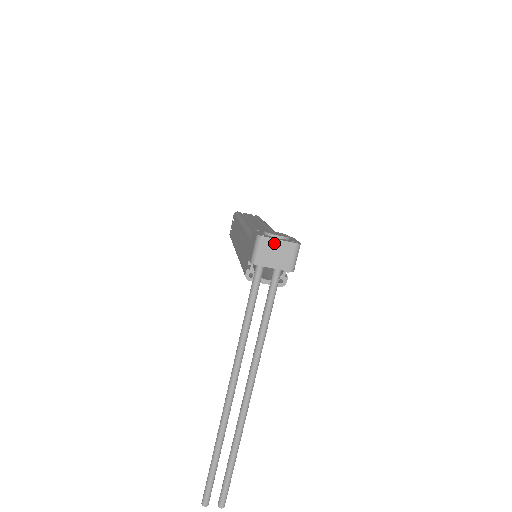
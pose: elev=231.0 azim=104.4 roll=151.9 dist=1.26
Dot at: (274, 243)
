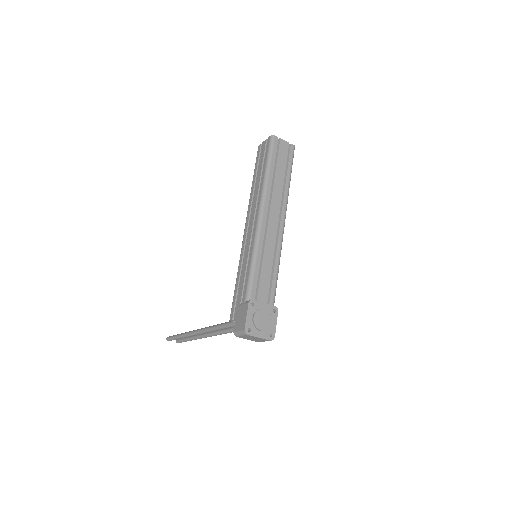
Dot at: (254, 337)
